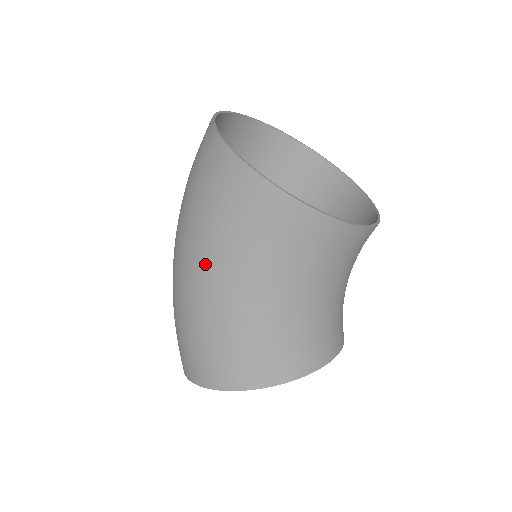
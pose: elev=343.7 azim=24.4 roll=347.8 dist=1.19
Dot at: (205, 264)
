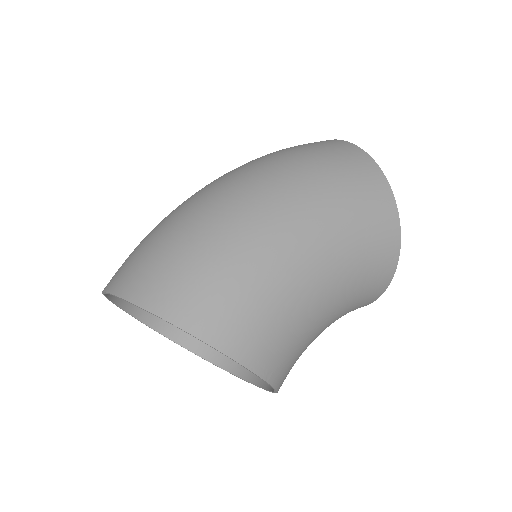
Dot at: (313, 229)
